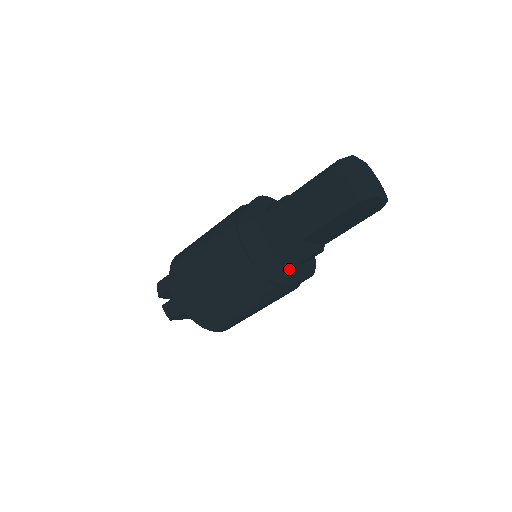
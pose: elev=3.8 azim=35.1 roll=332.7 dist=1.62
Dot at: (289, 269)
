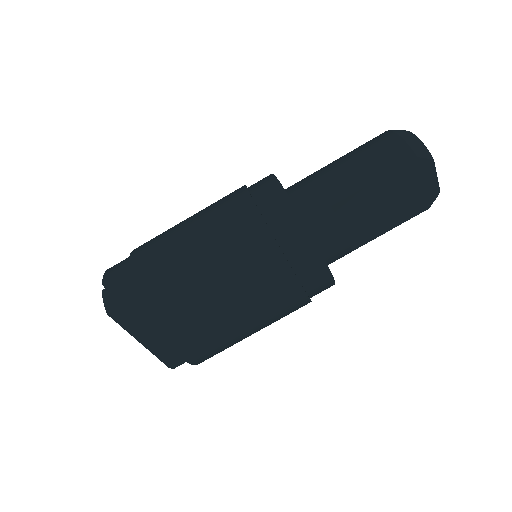
Dot at: occluded
